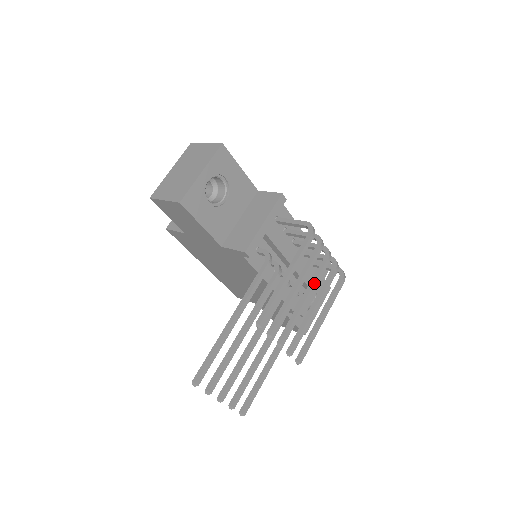
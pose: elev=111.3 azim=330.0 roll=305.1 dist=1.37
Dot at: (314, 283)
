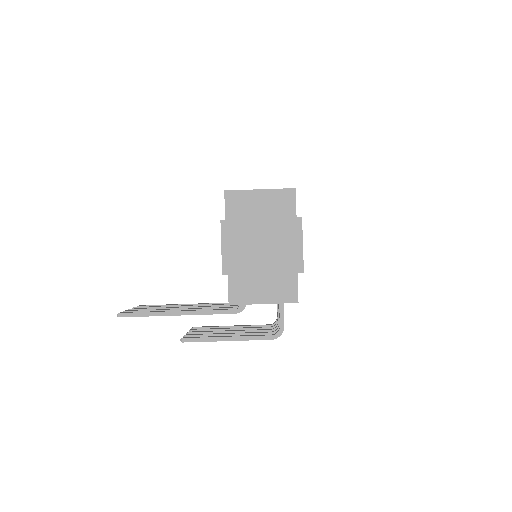
Dot at: occluded
